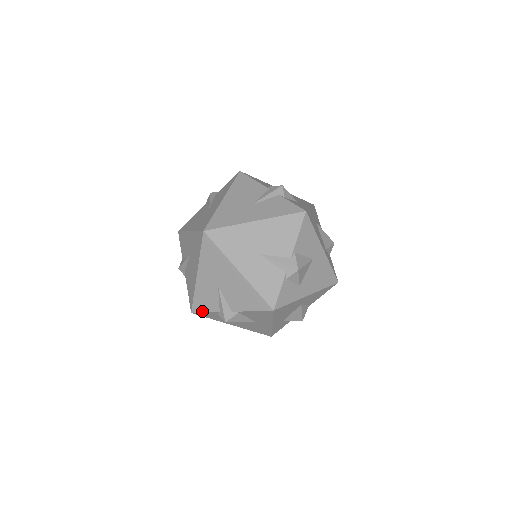
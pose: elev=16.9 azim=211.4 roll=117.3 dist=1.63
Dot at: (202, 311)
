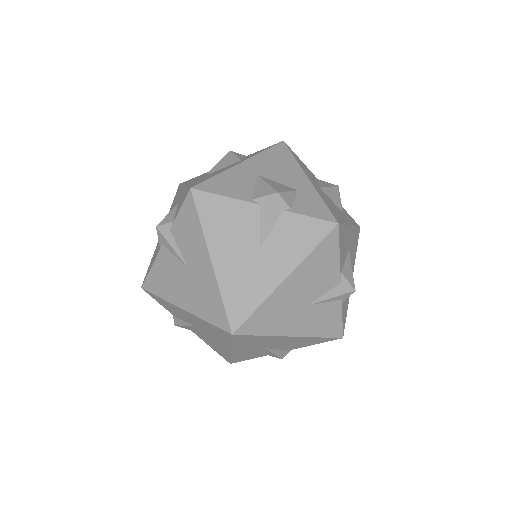
Dot at: (156, 300)
